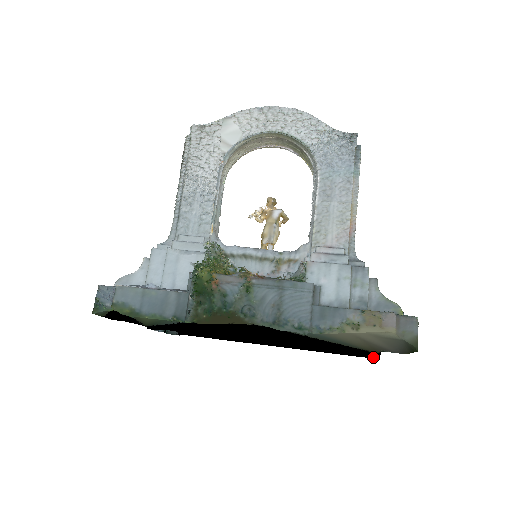
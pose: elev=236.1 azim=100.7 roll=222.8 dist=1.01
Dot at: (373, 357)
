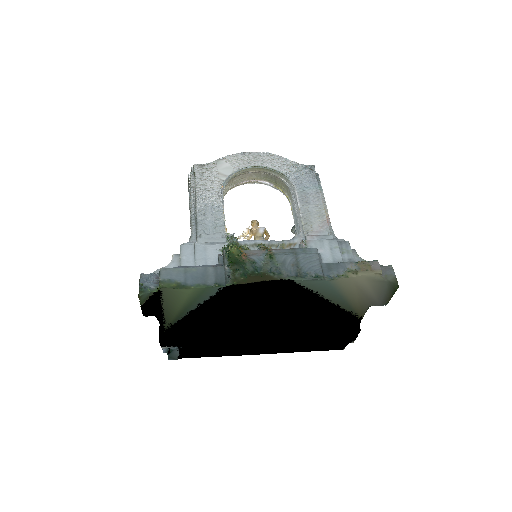
Dot at: (352, 342)
